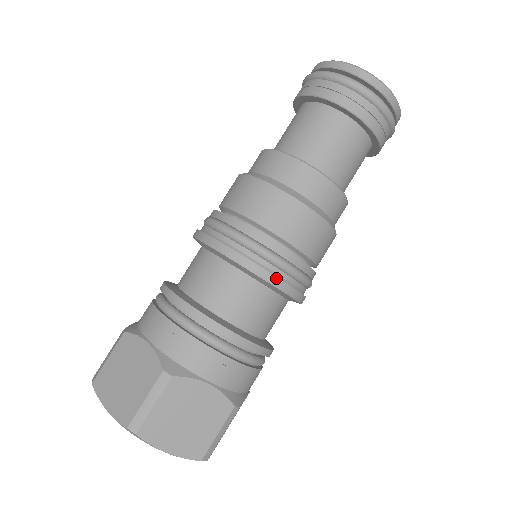
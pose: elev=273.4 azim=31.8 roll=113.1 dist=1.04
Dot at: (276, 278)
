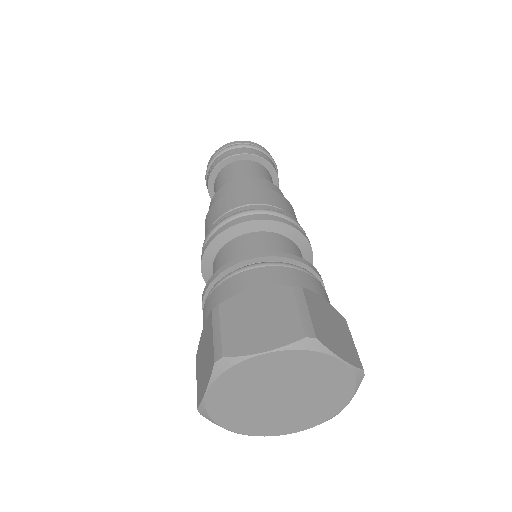
Dot at: (300, 229)
